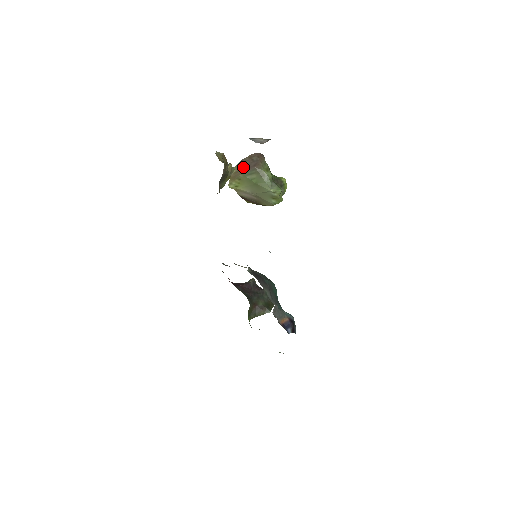
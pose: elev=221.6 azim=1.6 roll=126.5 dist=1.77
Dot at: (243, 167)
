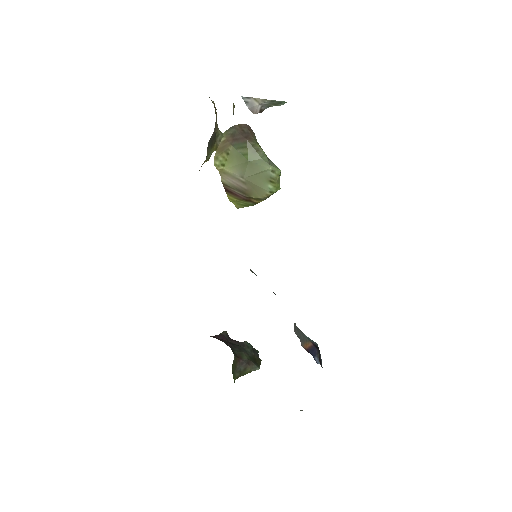
Dot at: (233, 136)
